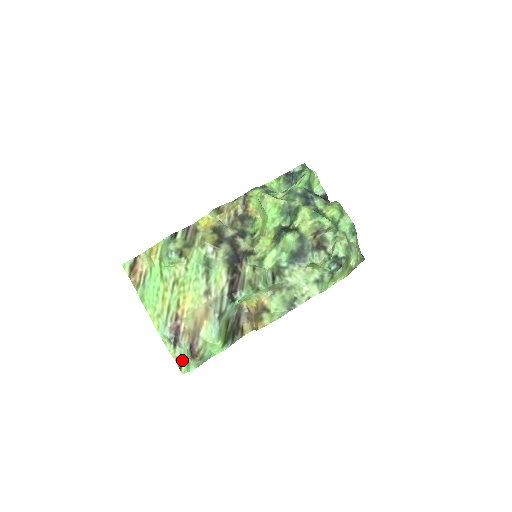
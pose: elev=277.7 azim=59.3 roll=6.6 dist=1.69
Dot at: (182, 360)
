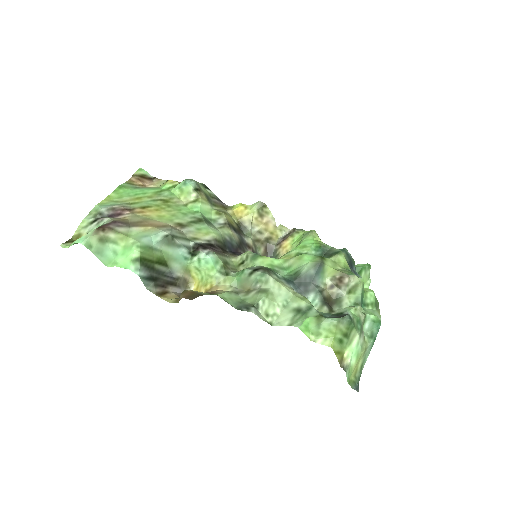
Dot at: occluded
